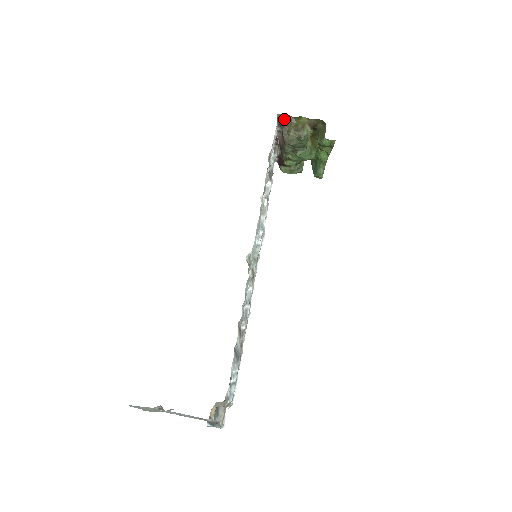
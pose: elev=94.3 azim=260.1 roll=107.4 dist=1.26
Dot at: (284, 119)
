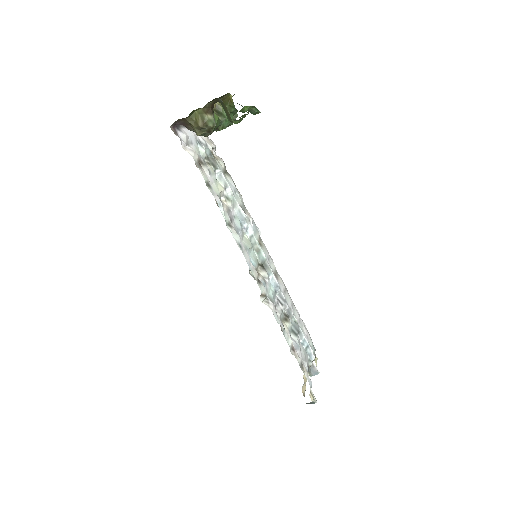
Dot at: (180, 122)
